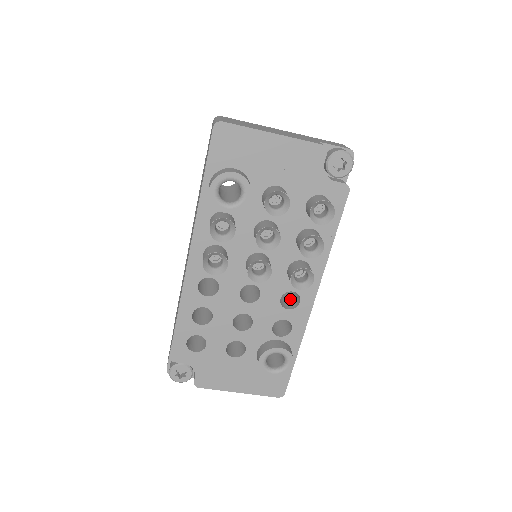
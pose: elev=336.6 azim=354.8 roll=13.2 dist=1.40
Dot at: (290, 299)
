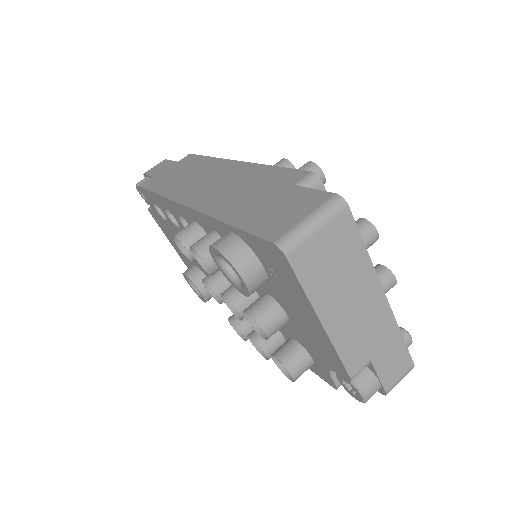
Dot at: occluded
